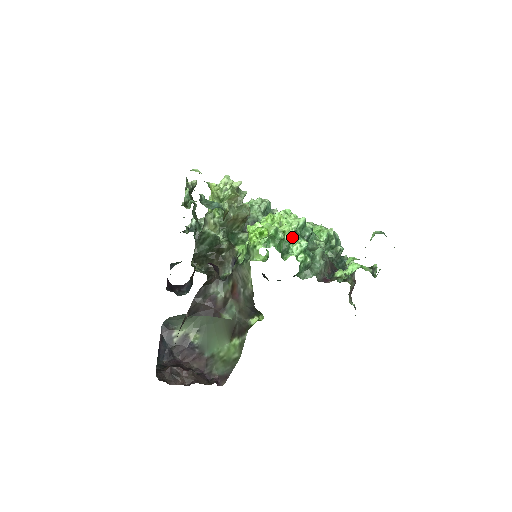
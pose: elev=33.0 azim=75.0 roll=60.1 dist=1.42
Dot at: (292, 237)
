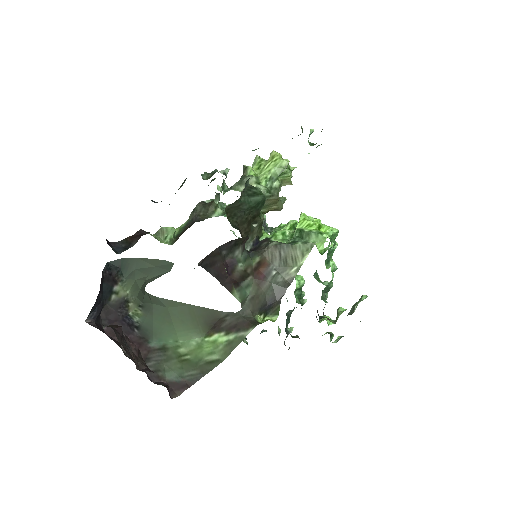
Dot at: (333, 251)
